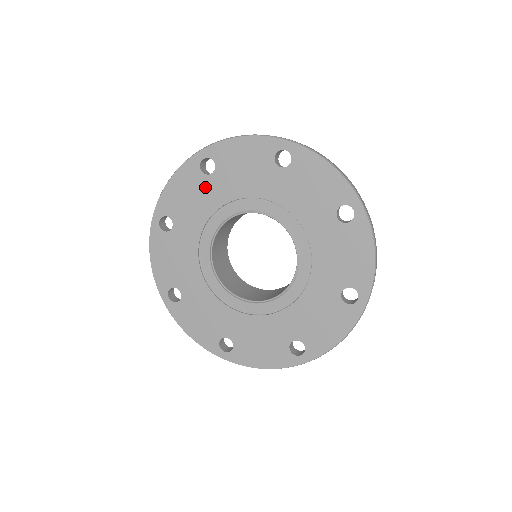
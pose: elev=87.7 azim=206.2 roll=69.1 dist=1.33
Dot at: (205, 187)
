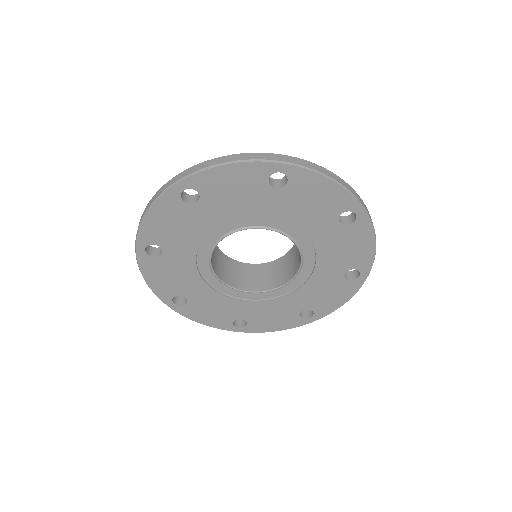
Dot at: (170, 262)
